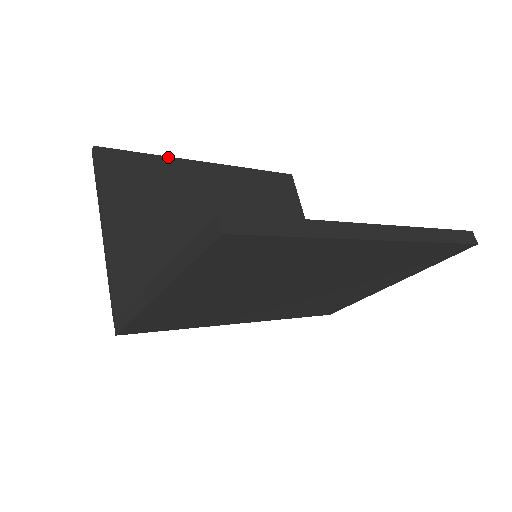
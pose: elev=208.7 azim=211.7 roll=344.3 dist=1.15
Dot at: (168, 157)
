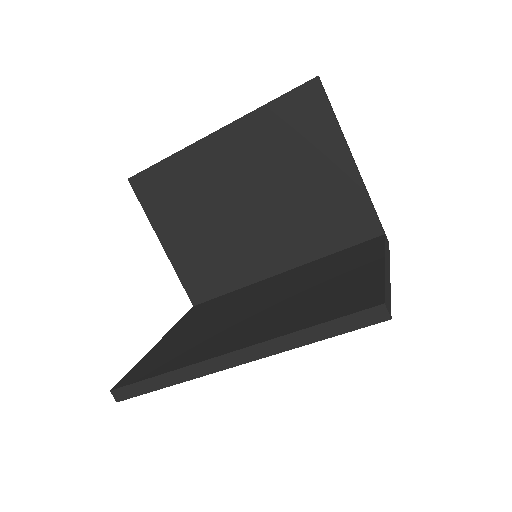
Dot at: (179, 151)
